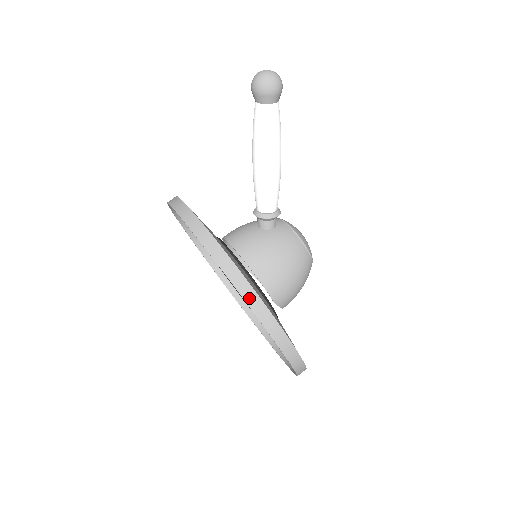
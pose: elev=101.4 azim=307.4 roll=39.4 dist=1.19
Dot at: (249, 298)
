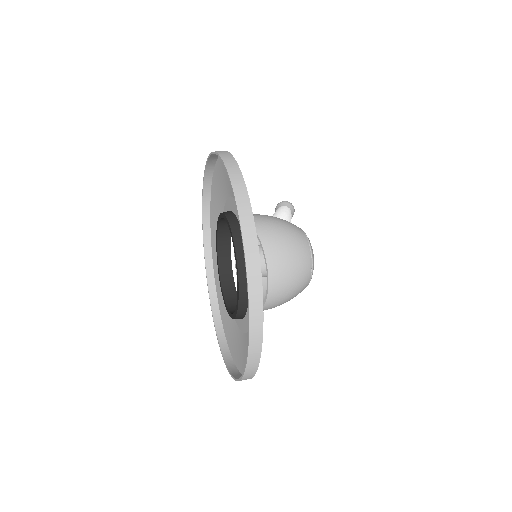
Dot at: (210, 163)
